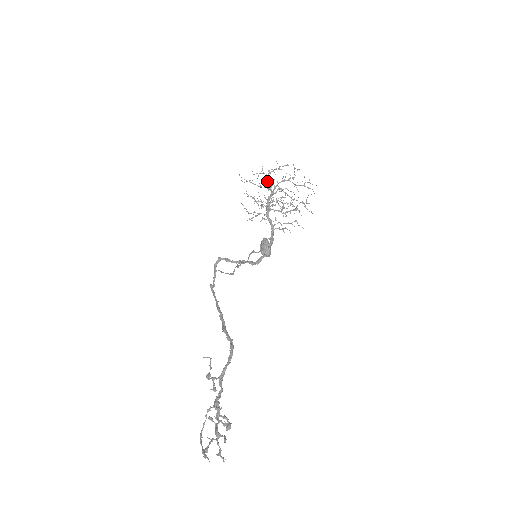
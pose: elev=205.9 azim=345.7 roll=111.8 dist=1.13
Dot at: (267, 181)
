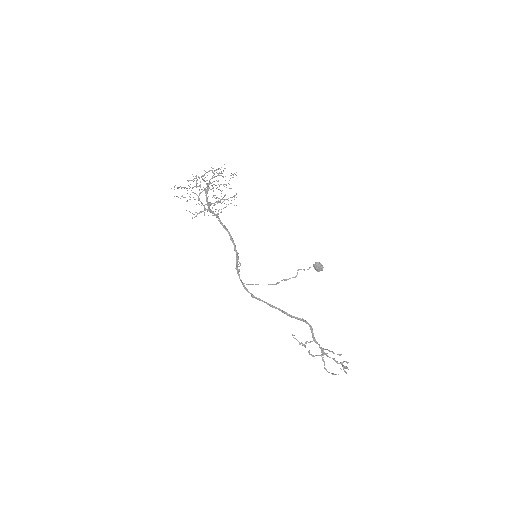
Dot at: occluded
